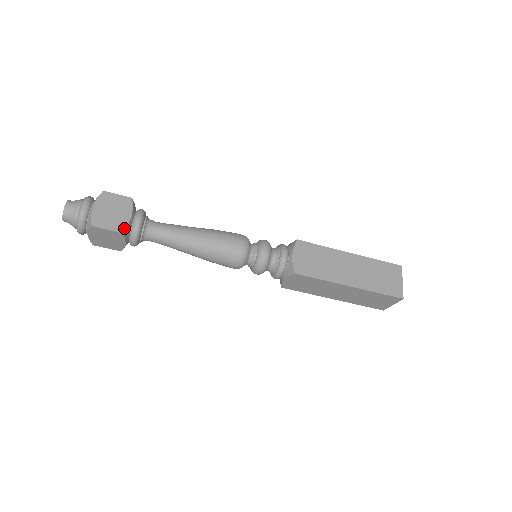
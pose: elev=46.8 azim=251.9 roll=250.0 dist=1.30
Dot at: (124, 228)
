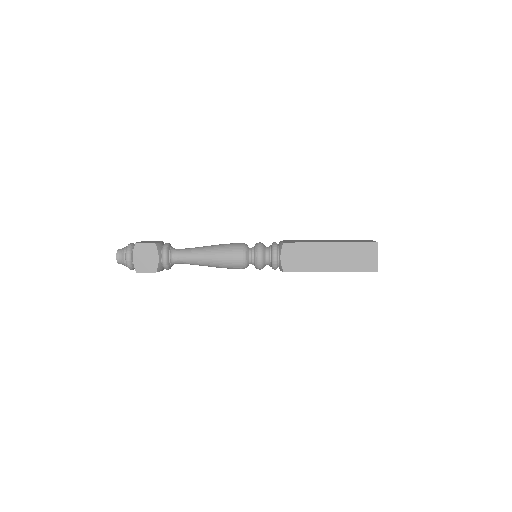
Dot at: (156, 268)
